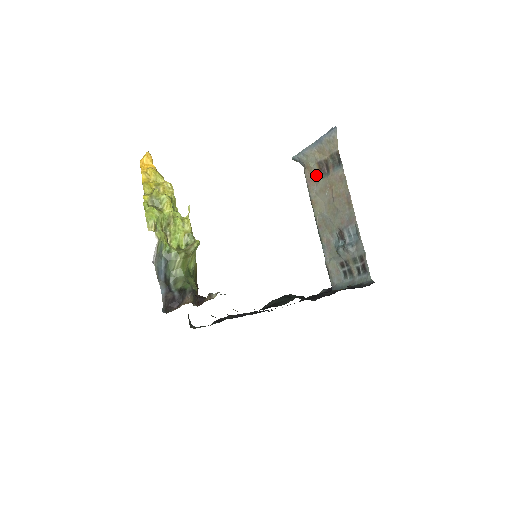
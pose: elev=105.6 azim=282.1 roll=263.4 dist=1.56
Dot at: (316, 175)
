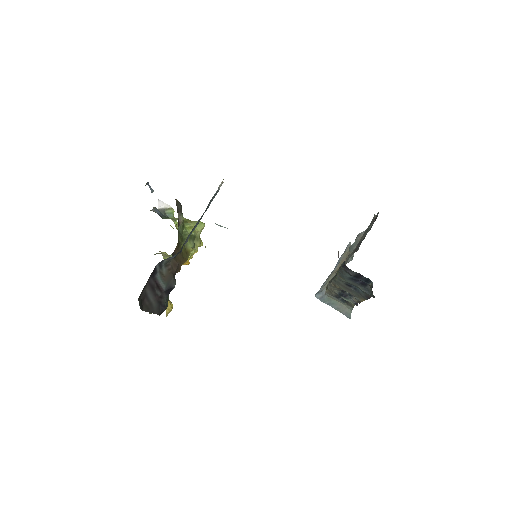
Dot at: occluded
